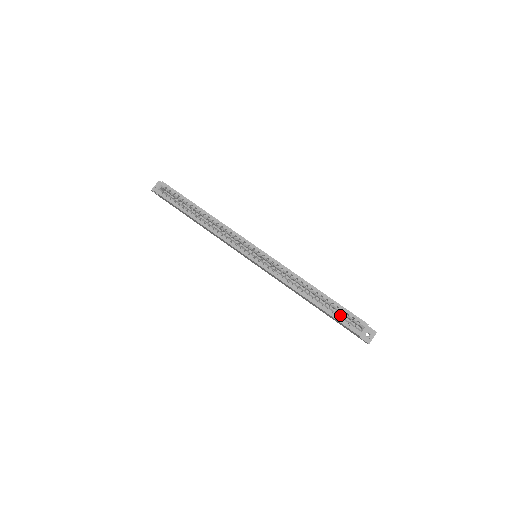
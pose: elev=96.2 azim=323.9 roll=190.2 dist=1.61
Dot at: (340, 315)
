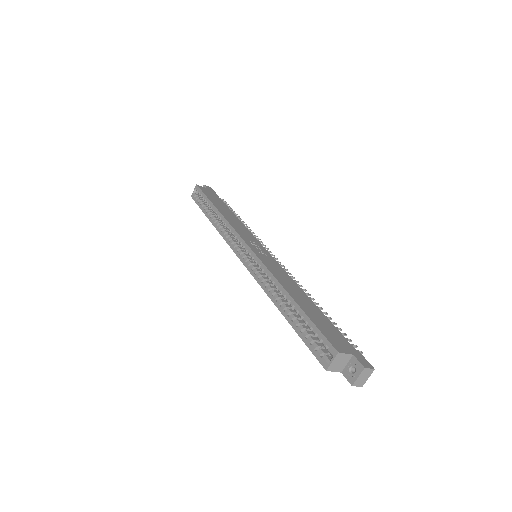
Dot at: (313, 335)
